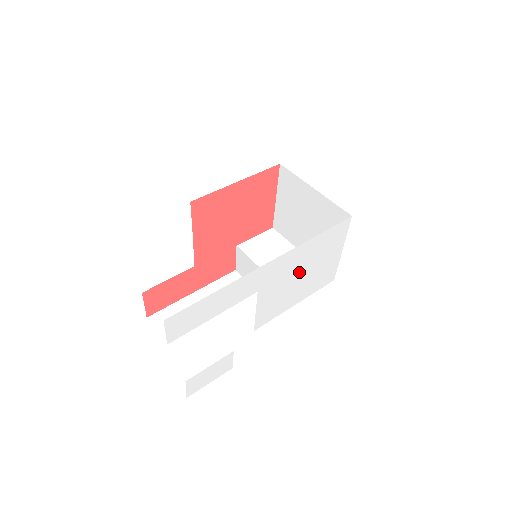
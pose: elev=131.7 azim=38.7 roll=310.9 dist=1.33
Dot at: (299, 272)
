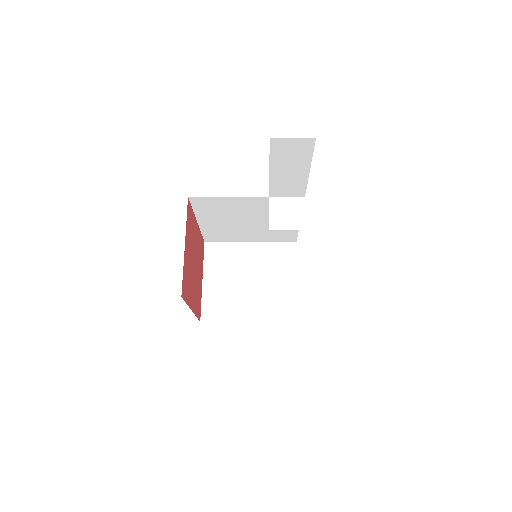
Dot at: occluded
